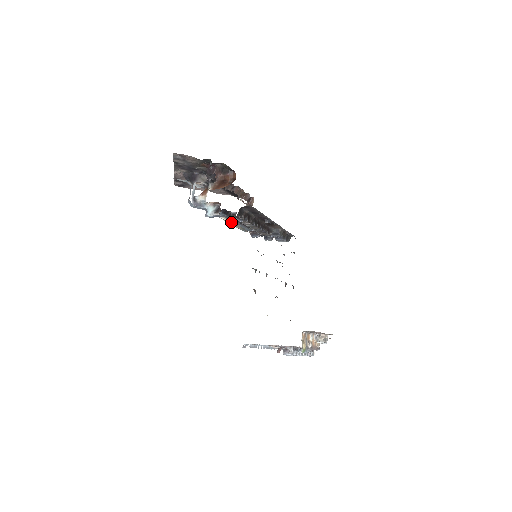
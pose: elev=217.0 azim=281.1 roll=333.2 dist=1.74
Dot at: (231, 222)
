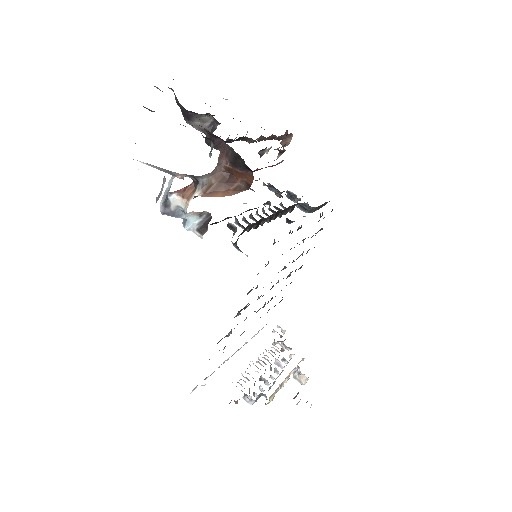
Dot at: occluded
